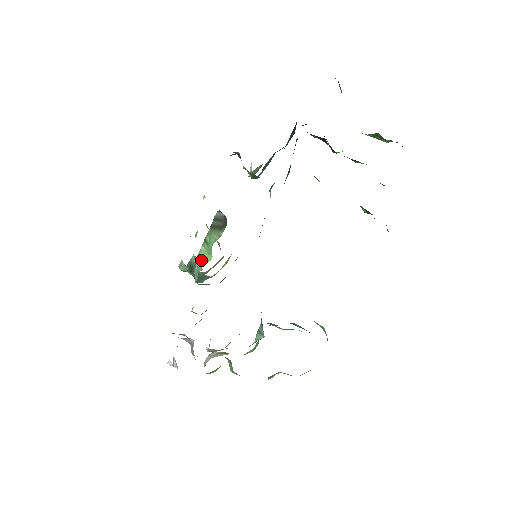
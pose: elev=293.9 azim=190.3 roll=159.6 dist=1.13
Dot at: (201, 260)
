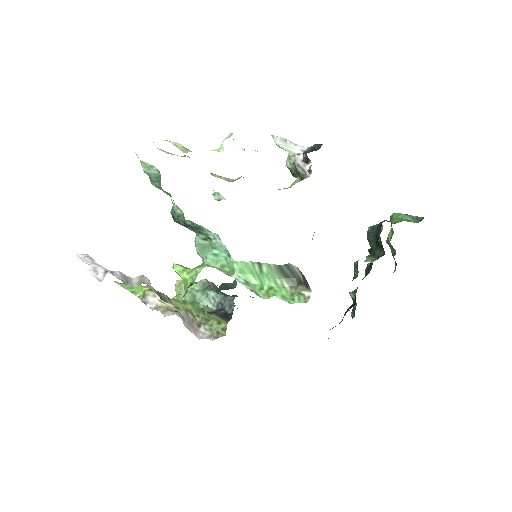
Dot at: (241, 272)
